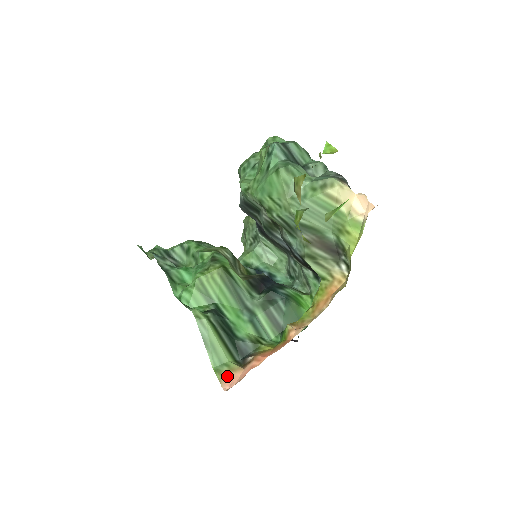
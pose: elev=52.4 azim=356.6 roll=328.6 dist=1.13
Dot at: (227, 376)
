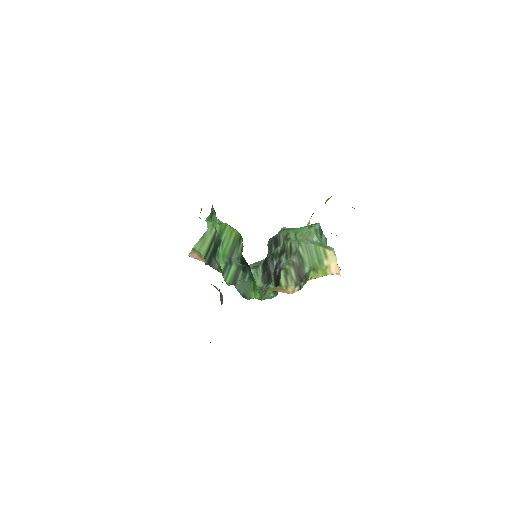
Dot at: (196, 255)
